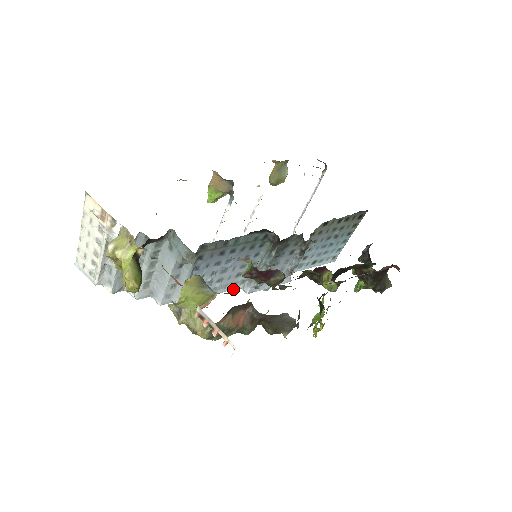
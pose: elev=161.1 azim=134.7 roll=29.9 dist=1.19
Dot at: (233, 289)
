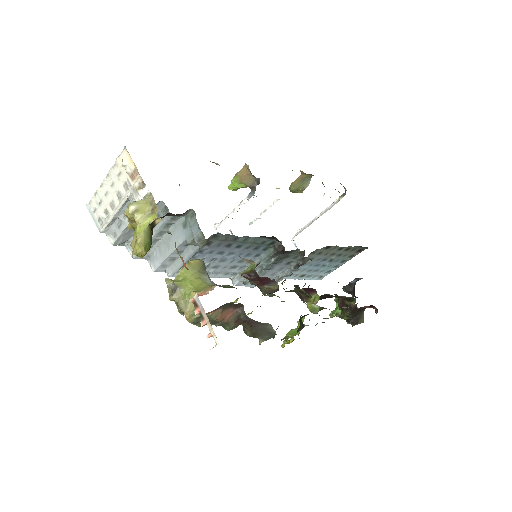
Dot at: (223, 277)
